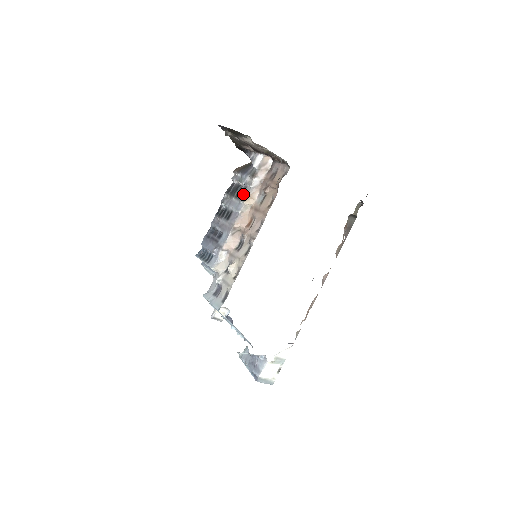
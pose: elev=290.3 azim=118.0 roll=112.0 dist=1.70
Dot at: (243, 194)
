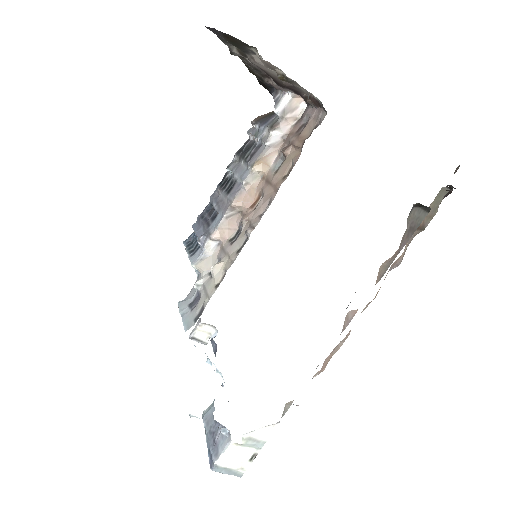
Dot at: (254, 155)
